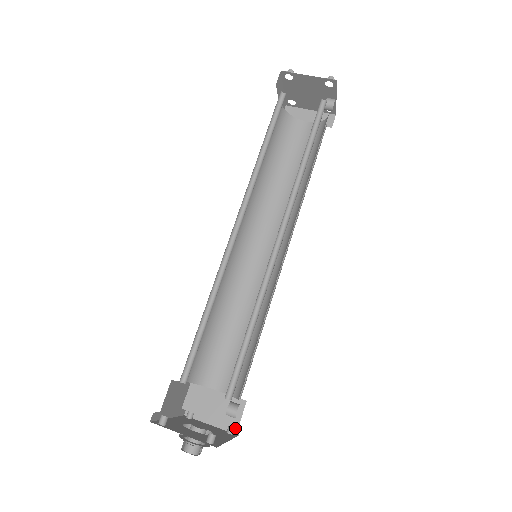
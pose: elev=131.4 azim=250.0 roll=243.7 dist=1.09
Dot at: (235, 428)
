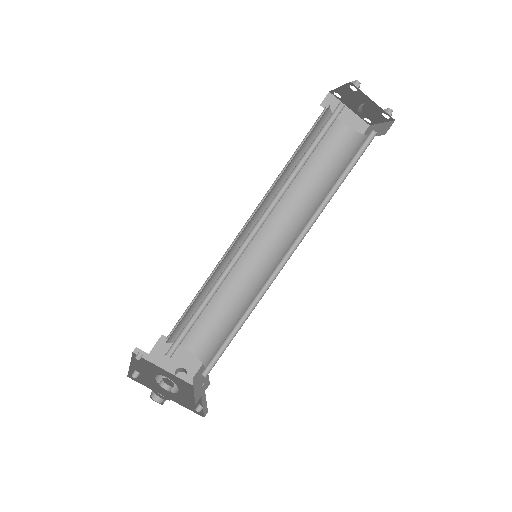
Dot at: (195, 403)
